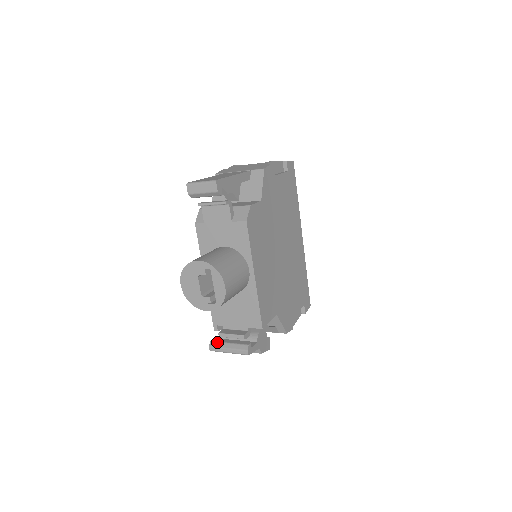
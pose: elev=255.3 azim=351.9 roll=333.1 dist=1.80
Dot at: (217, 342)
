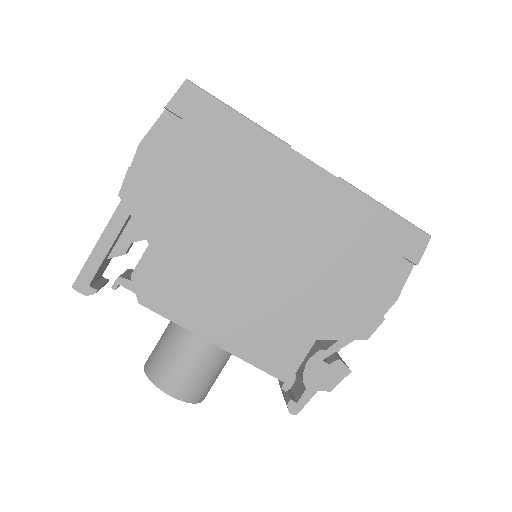
Dot at: occluded
